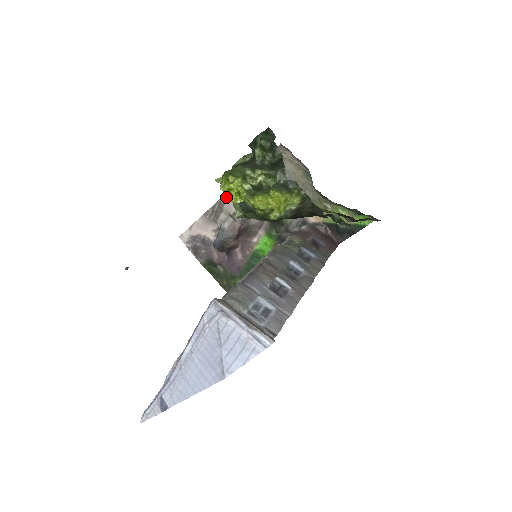
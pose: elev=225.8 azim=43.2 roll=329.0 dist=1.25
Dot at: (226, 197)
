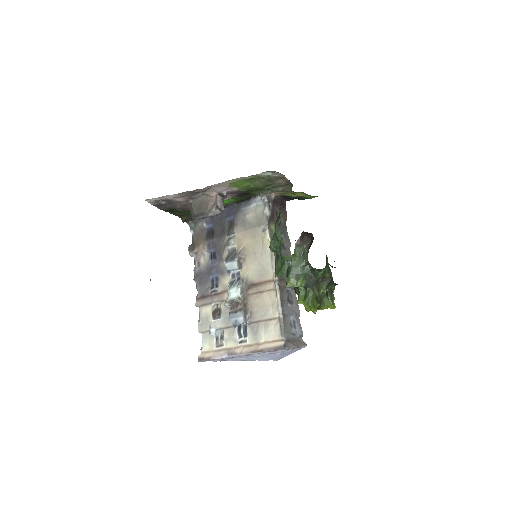
Dot at: (209, 188)
